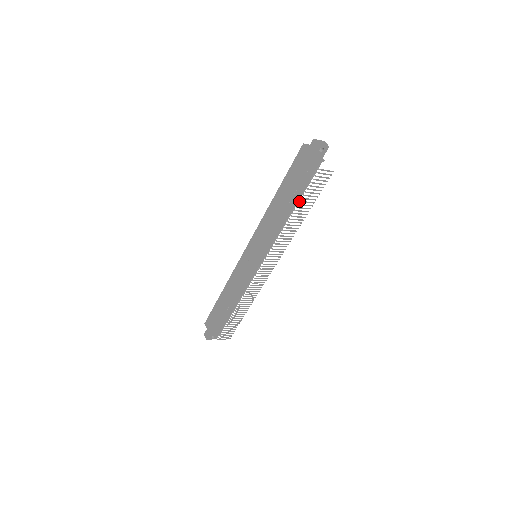
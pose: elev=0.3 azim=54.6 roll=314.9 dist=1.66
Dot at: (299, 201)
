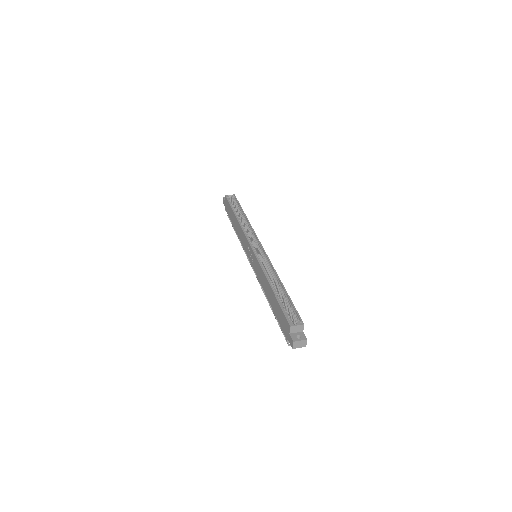
Dot at: (276, 319)
